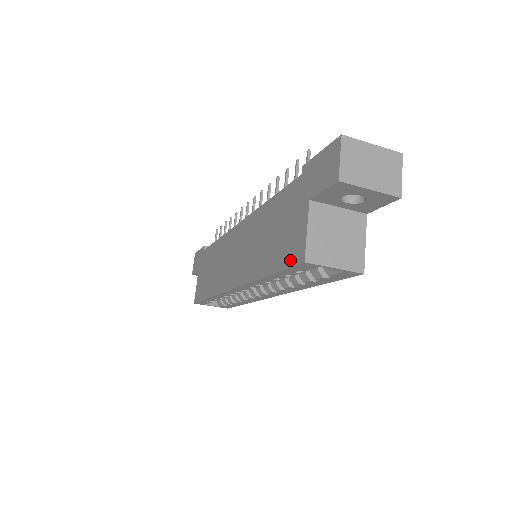
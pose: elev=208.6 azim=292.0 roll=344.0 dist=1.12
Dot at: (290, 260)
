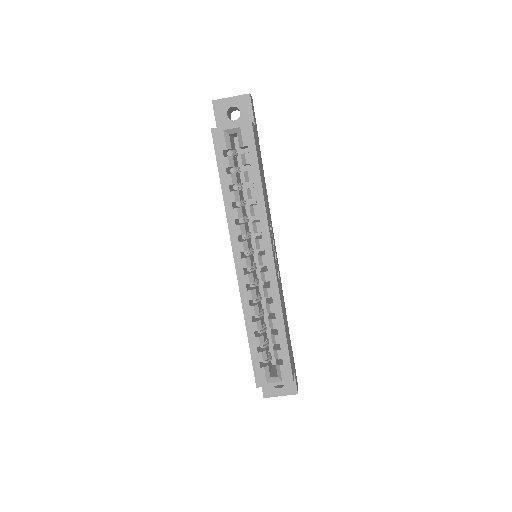
Dot at: (215, 149)
